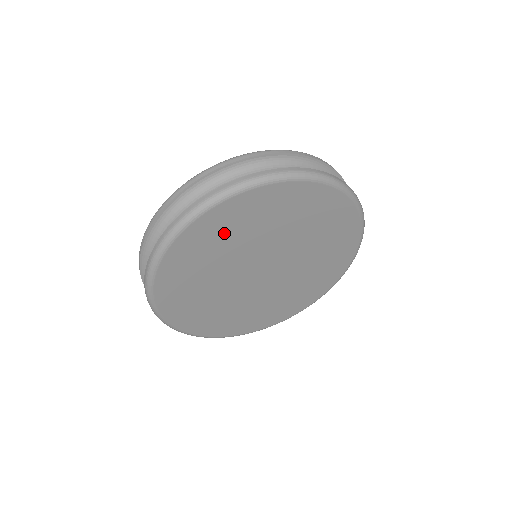
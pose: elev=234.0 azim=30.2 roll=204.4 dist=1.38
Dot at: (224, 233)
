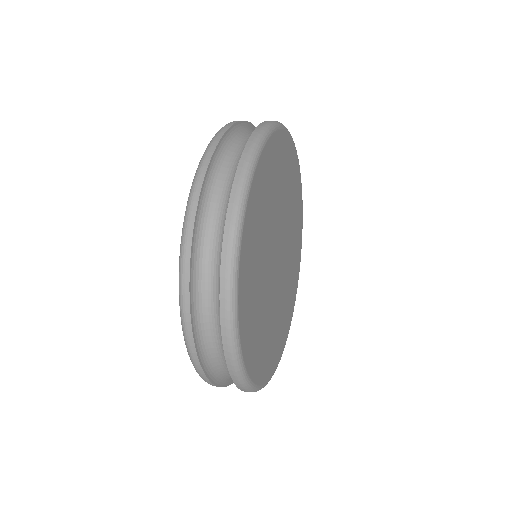
Dot at: (257, 227)
